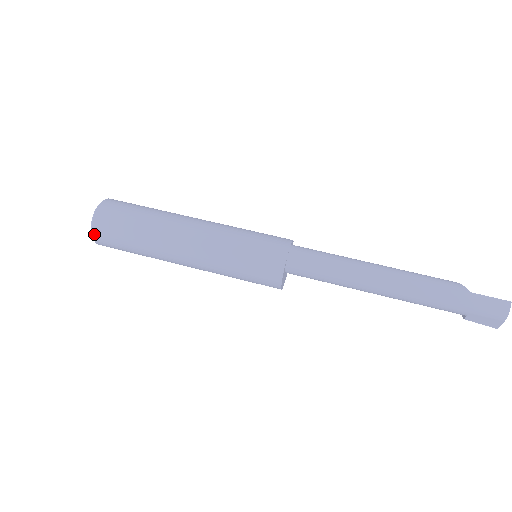
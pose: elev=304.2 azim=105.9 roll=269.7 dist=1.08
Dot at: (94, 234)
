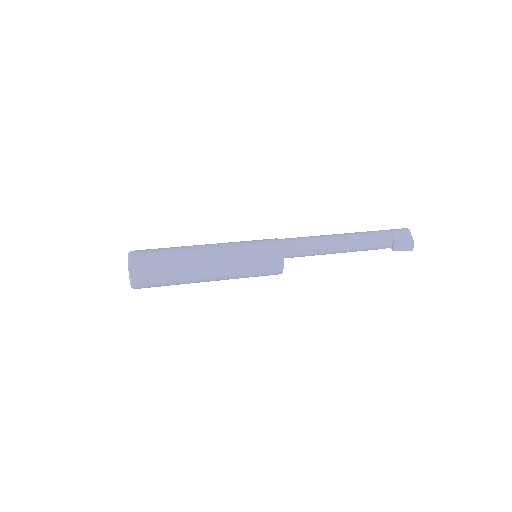
Dot at: (131, 256)
